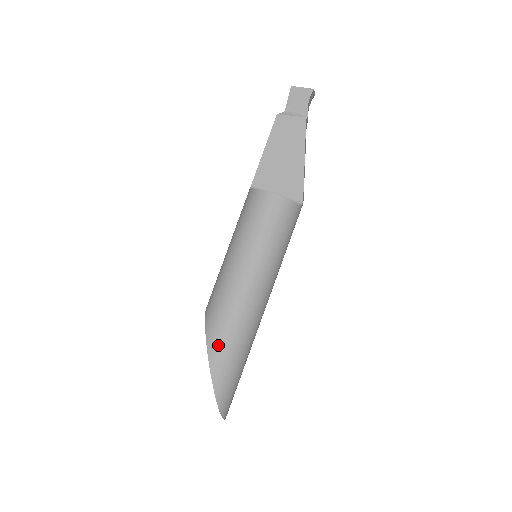
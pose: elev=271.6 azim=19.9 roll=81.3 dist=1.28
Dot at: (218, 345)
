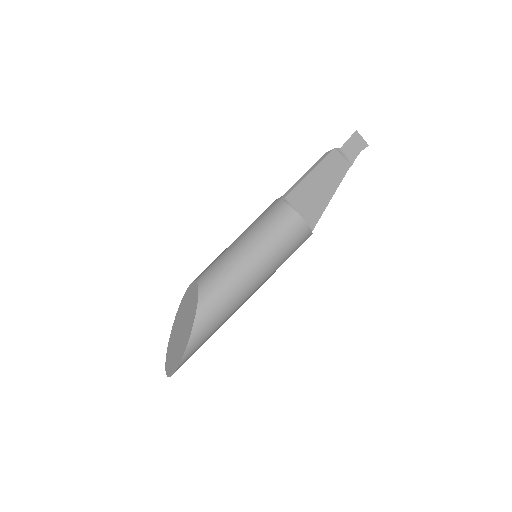
Dot at: (204, 327)
